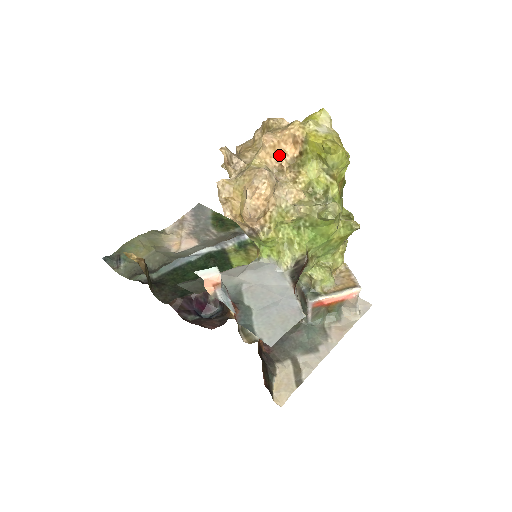
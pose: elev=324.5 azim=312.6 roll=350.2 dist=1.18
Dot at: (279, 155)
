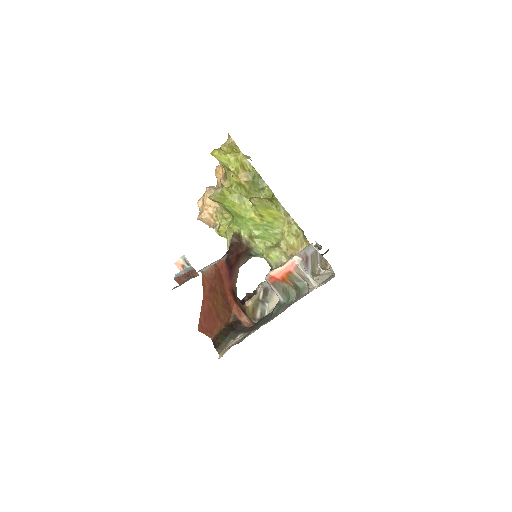
Dot at: occluded
